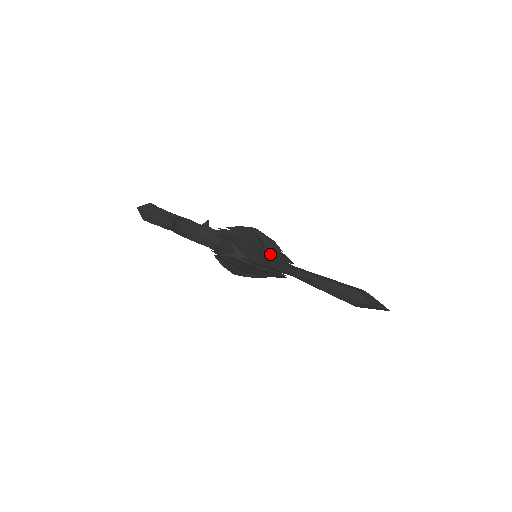
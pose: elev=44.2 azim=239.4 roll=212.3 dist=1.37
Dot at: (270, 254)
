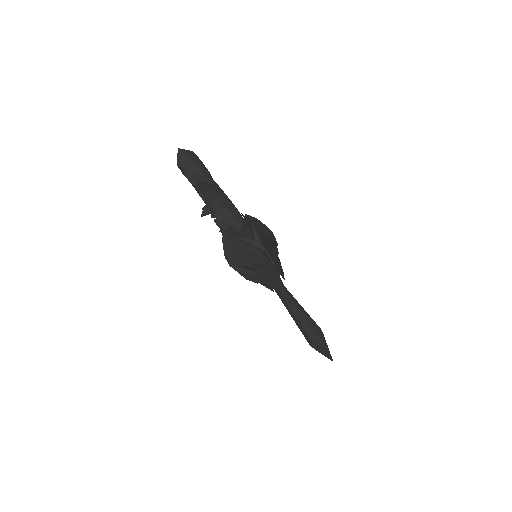
Dot at: occluded
